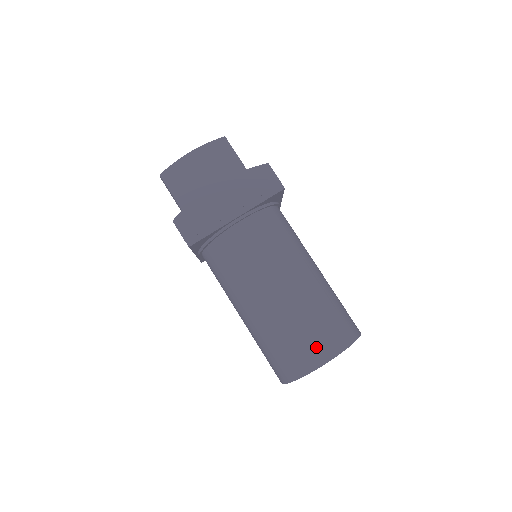
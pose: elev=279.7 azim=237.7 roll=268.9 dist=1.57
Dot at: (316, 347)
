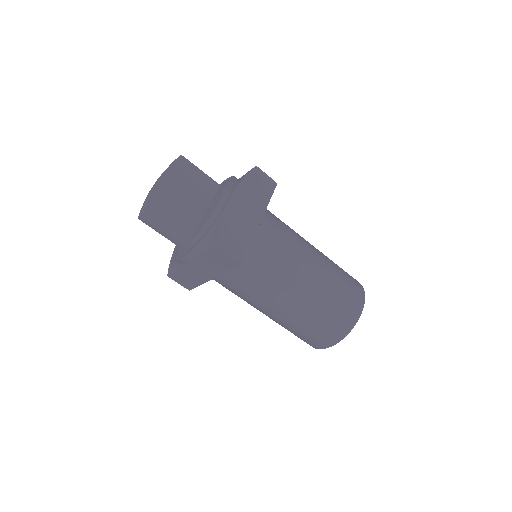
Dot at: (353, 300)
